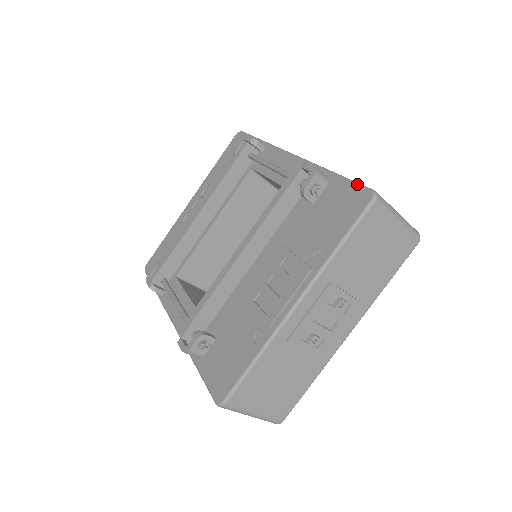
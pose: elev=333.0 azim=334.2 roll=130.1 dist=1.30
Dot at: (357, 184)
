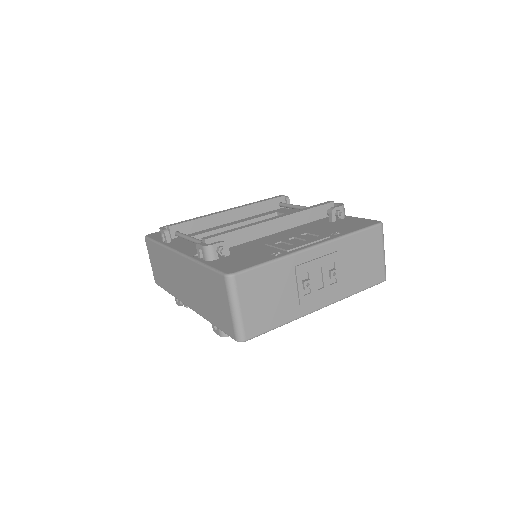
Dot at: (369, 219)
